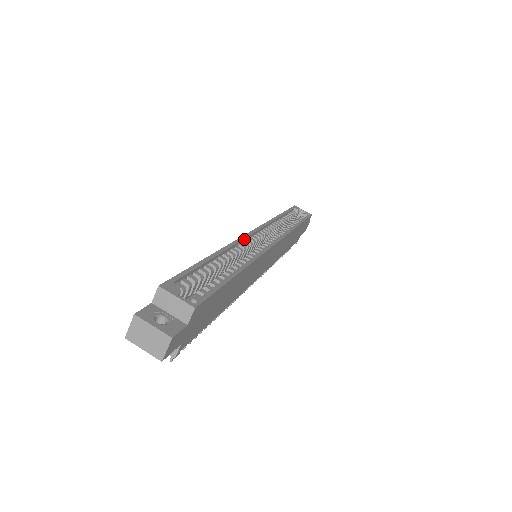
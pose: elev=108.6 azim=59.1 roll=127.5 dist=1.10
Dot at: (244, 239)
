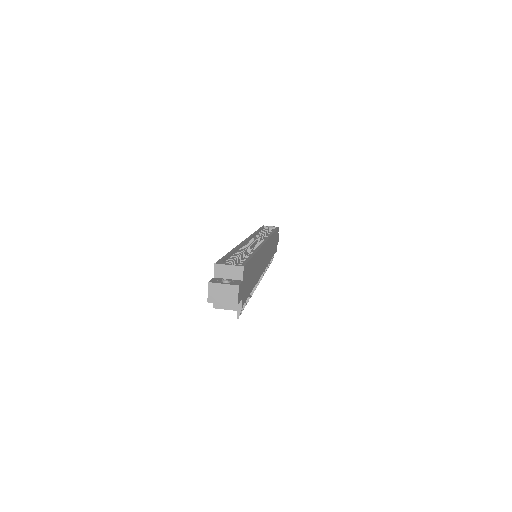
Dot at: (245, 243)
